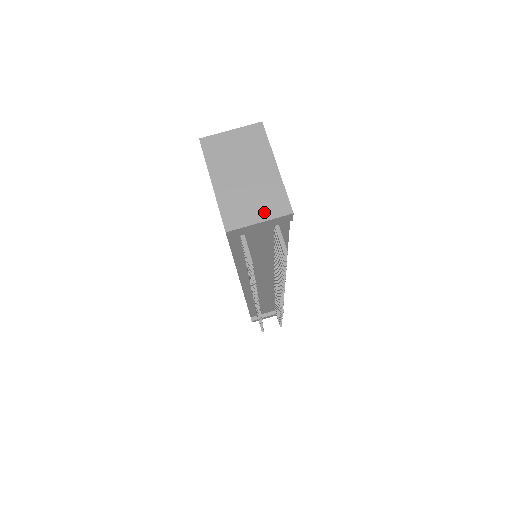
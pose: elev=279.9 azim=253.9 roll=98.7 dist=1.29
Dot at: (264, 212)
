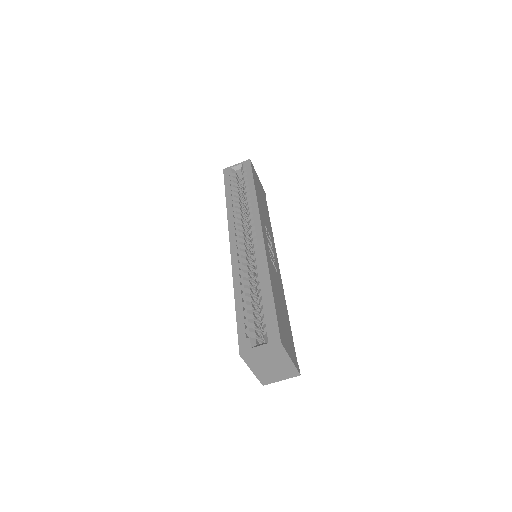
Dot at: (284, 377)
